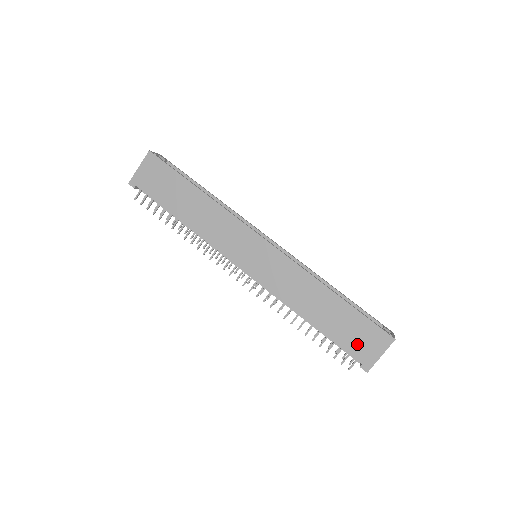
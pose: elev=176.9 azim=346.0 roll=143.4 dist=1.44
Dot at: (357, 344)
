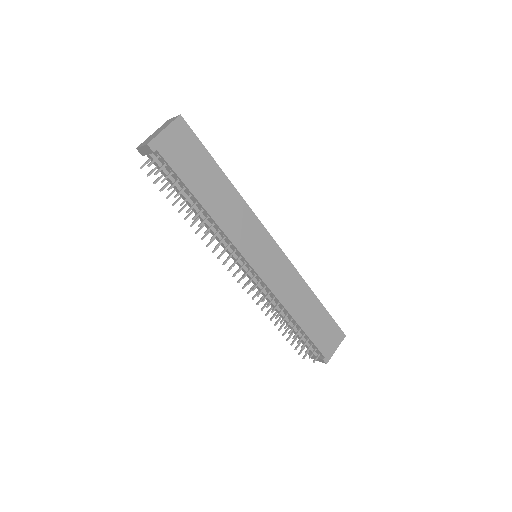
Dot at: (324, 340)
